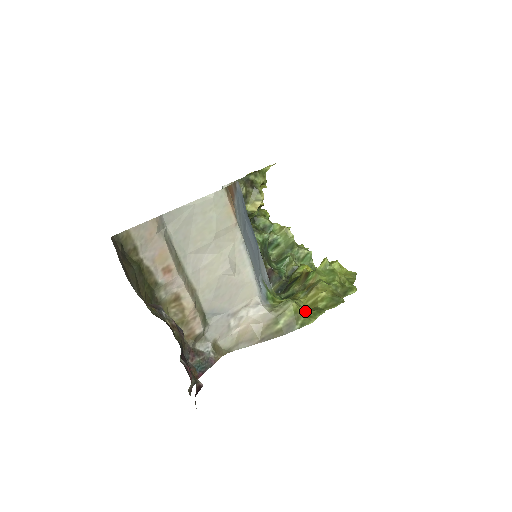
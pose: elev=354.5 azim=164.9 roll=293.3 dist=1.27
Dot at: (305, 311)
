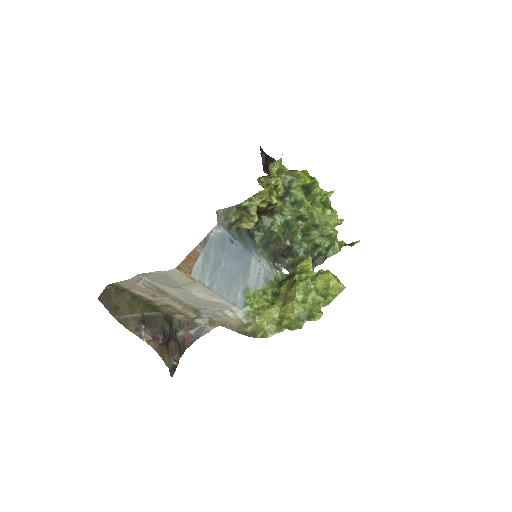
Dot at: (268, 326)
